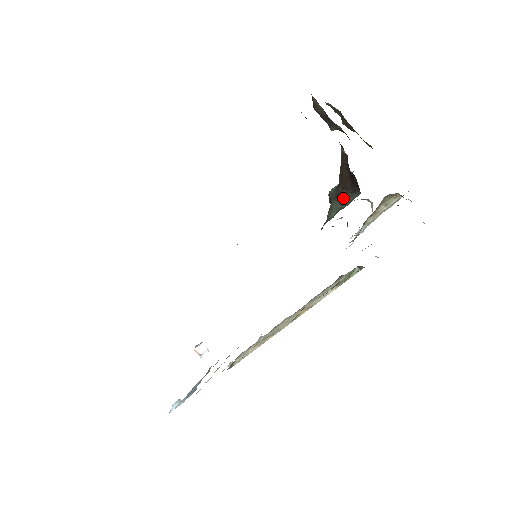
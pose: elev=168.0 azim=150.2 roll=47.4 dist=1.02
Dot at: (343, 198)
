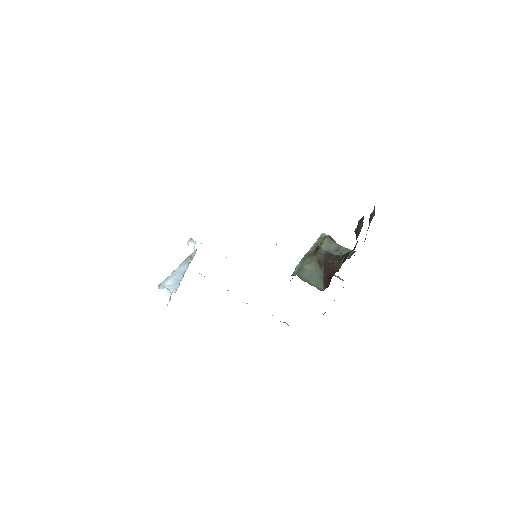
Dot at: (320, 269)
